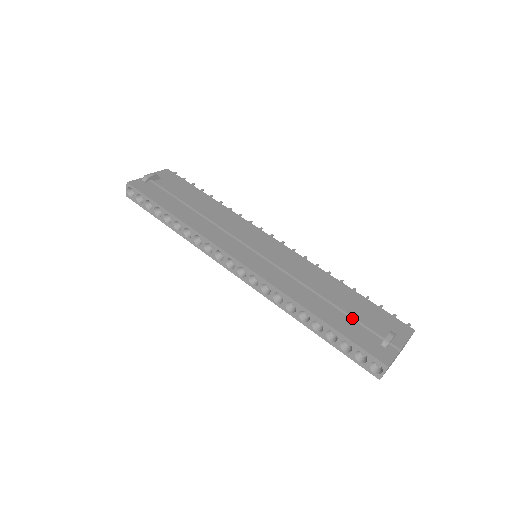
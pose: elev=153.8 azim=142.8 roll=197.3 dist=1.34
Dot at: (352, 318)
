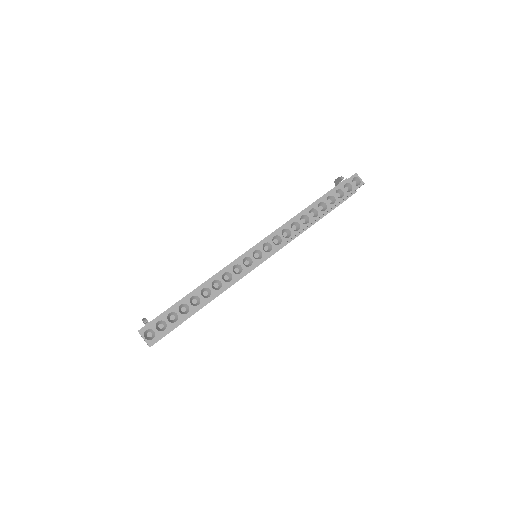
Dot at: occluded
